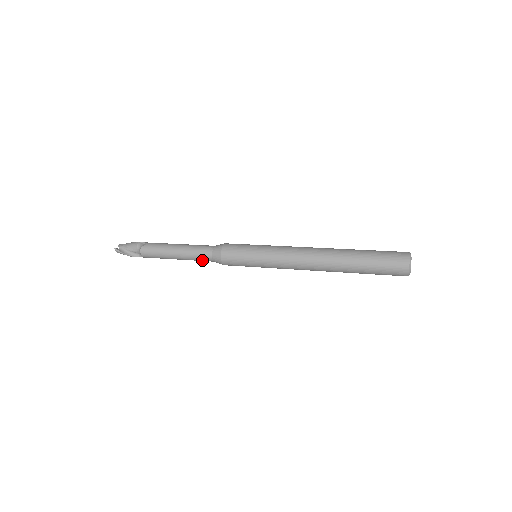
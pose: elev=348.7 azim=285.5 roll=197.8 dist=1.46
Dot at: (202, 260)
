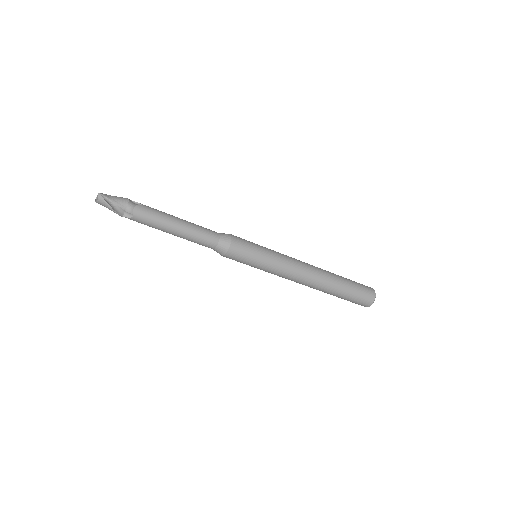
Dot at: (203, 243)
